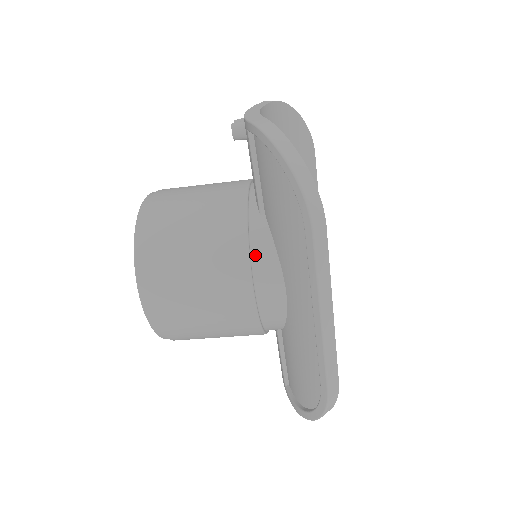
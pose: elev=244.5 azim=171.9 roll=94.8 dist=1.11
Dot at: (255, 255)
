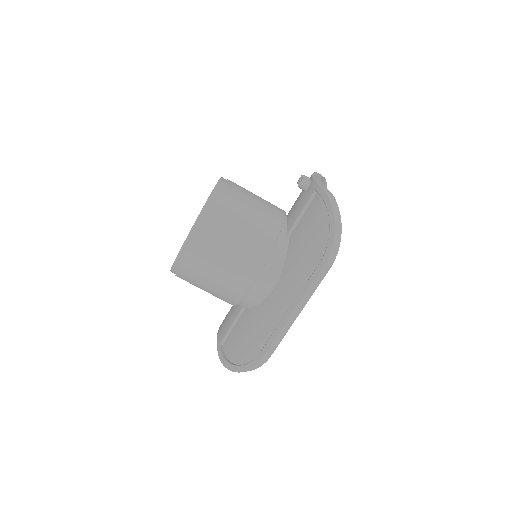
Dot at: (272, 257)
